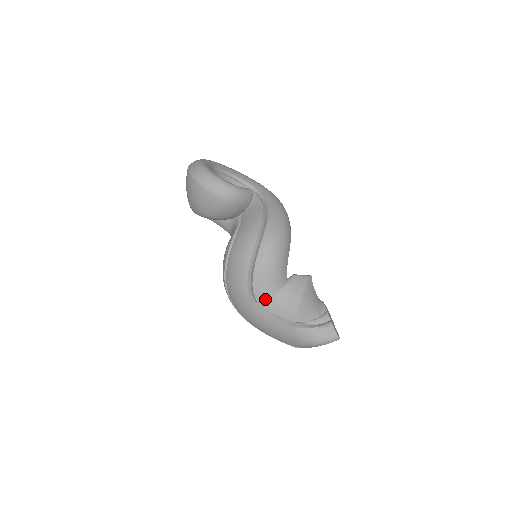
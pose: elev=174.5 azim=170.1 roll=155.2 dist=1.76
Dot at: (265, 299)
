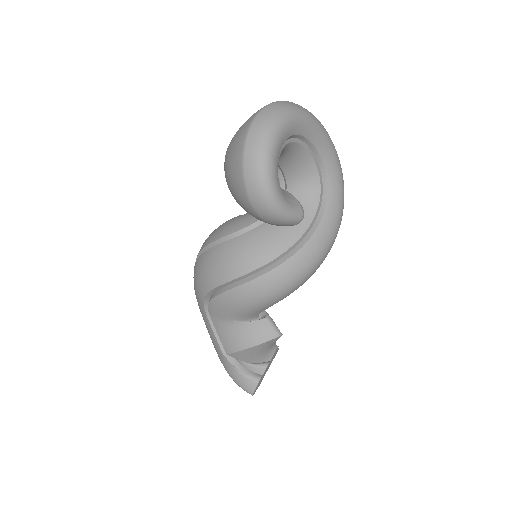
Dot at: (217, 314)
